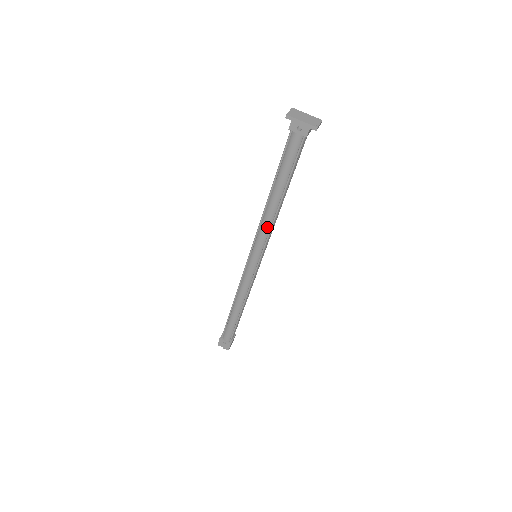
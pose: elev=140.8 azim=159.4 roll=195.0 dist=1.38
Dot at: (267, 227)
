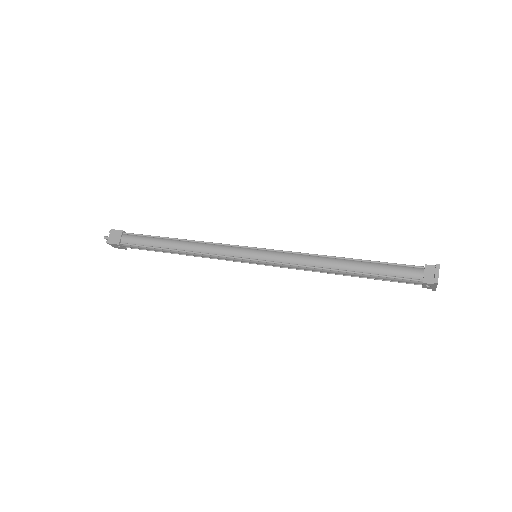
Dot at: (303, 269)
